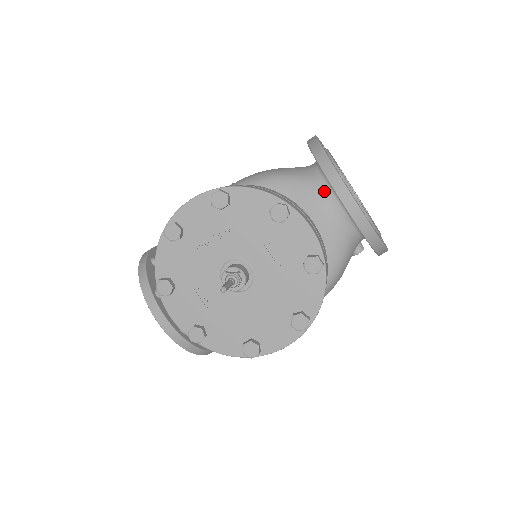
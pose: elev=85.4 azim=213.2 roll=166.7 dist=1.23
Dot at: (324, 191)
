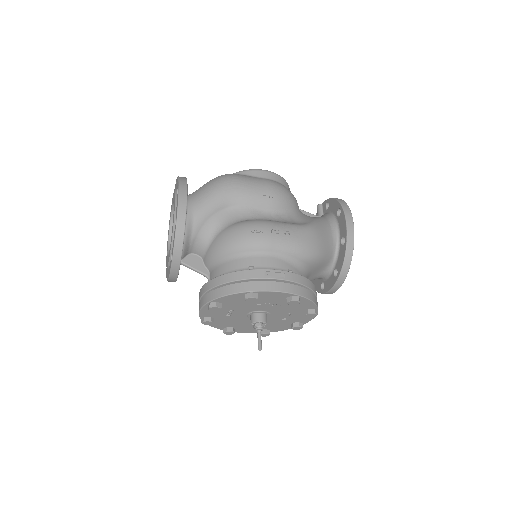
Dot at: (328, 267)
